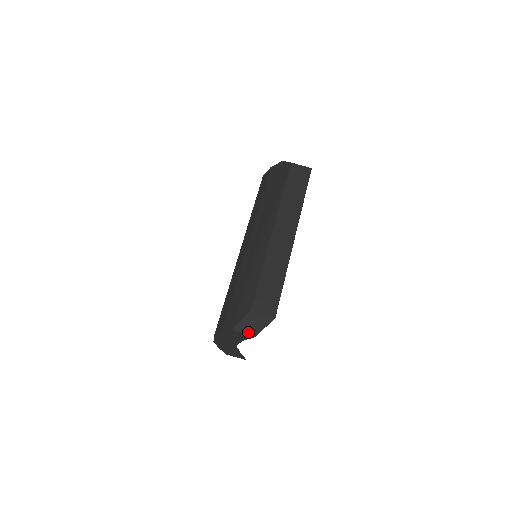
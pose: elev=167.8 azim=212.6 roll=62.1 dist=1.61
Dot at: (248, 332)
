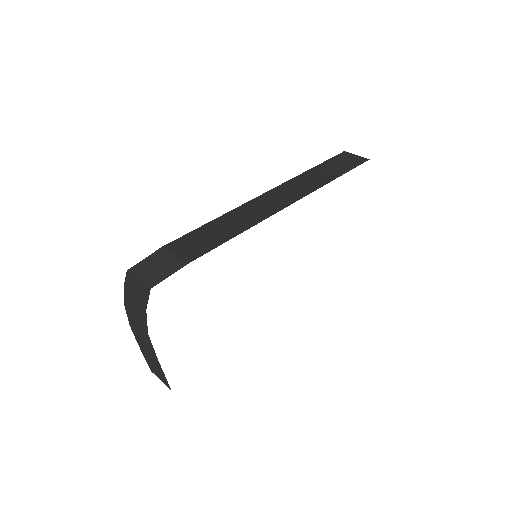
Dot at: (145, 279)
